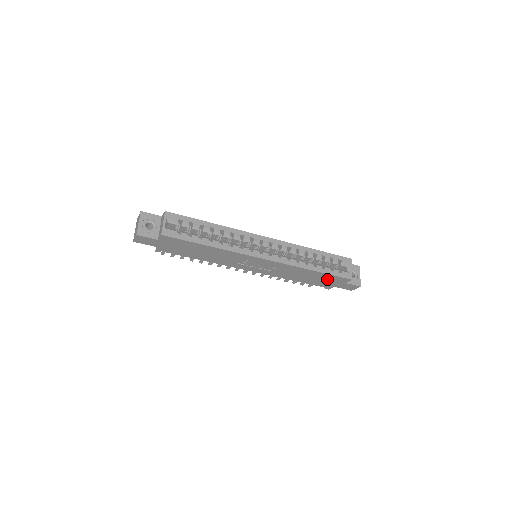
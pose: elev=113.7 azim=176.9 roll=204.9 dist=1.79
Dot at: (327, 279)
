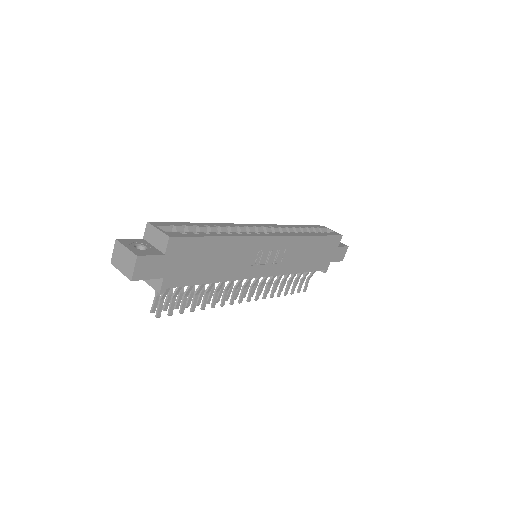
Dot at: (325, 249)
